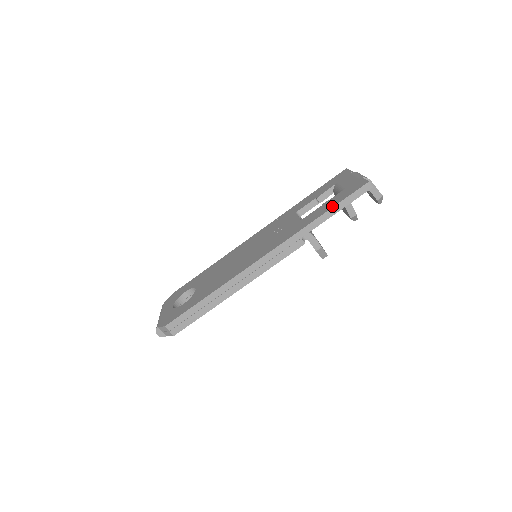
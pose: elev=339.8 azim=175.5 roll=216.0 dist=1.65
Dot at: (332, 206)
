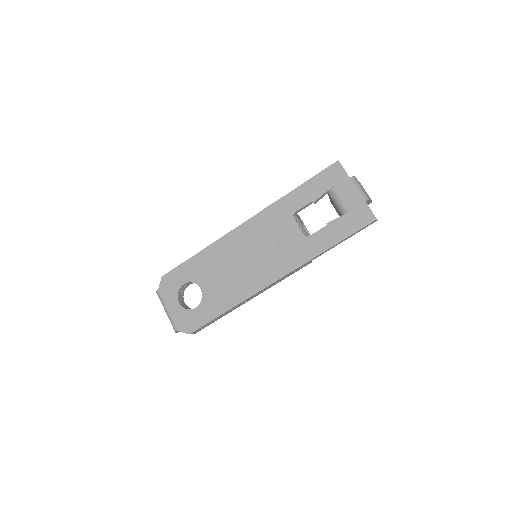
Dot at: (342, 238)
